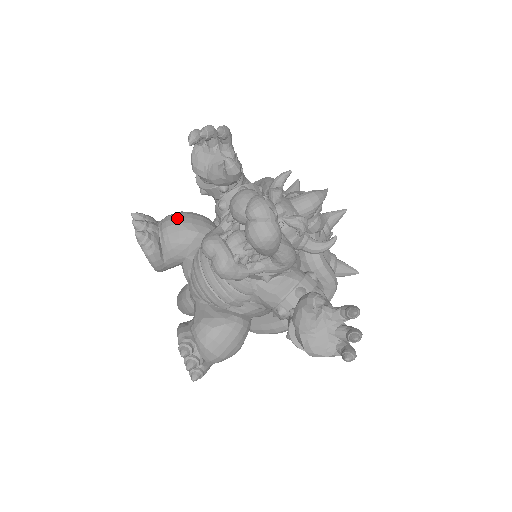
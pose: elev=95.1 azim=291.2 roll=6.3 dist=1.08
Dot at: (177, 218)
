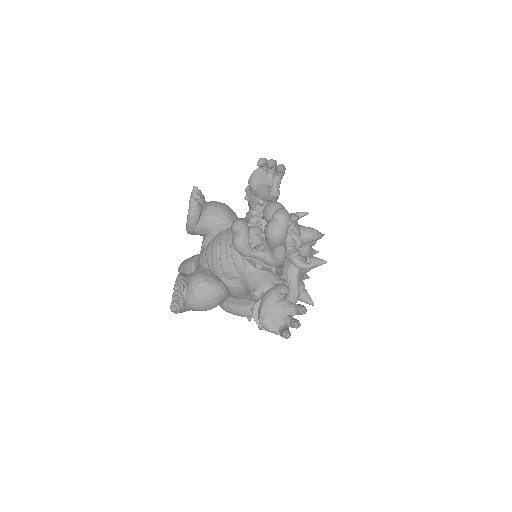
Dot at: (221, 205)
